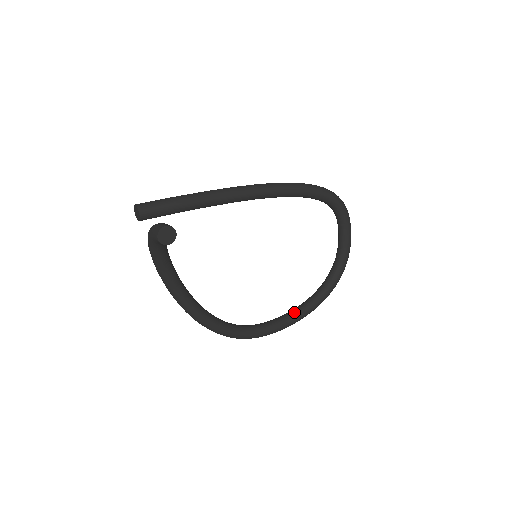
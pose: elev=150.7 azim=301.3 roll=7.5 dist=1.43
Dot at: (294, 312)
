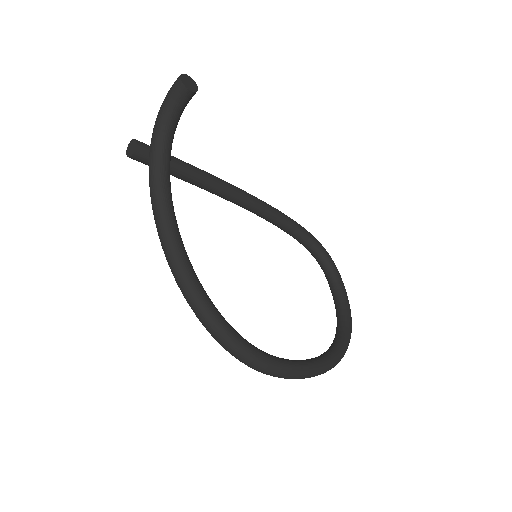
Dot at: occluded
